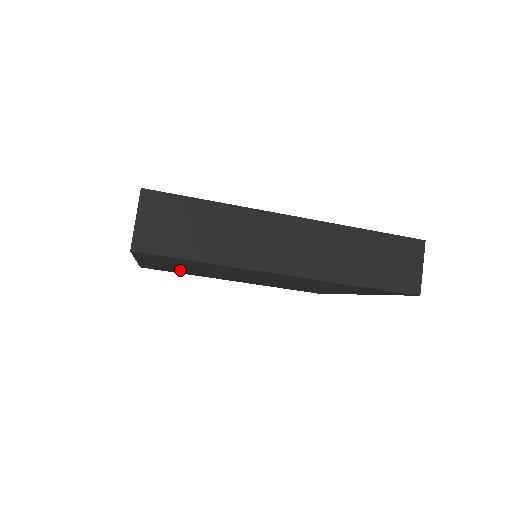
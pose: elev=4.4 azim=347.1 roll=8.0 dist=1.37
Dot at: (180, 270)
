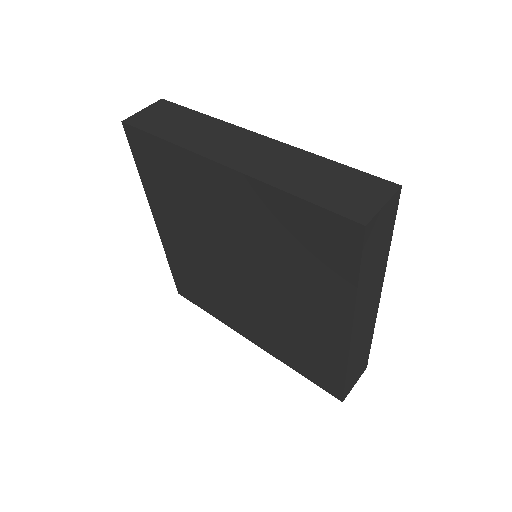
Dot at: (194, 272)
